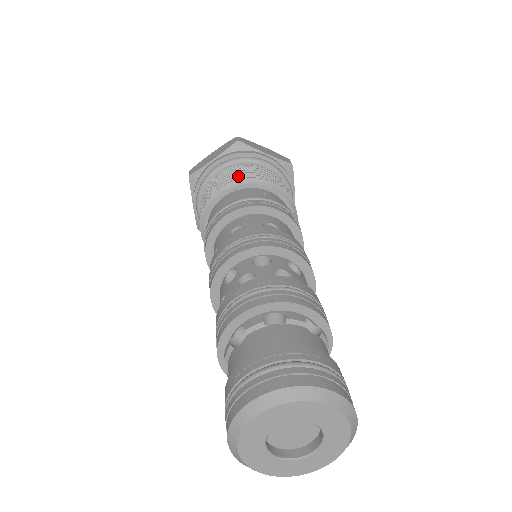
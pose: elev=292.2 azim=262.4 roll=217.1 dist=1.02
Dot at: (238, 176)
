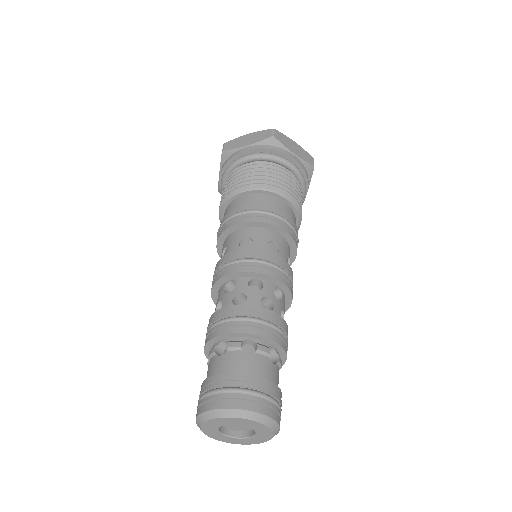
Dot at: (262, 179)
